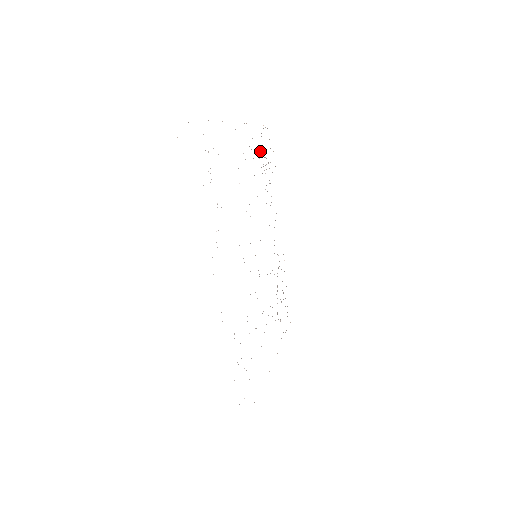
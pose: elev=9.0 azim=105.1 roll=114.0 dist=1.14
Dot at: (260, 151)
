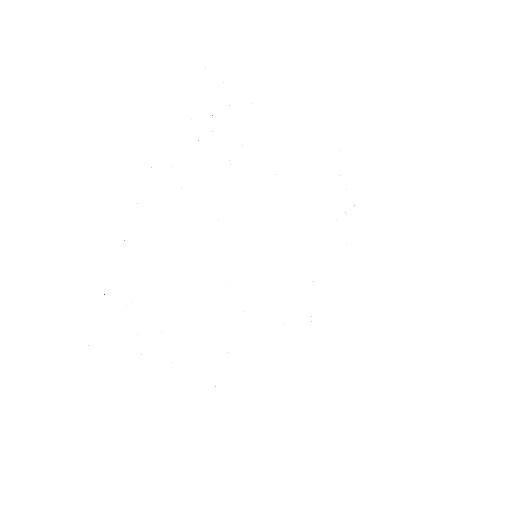
Dot at: occluded
